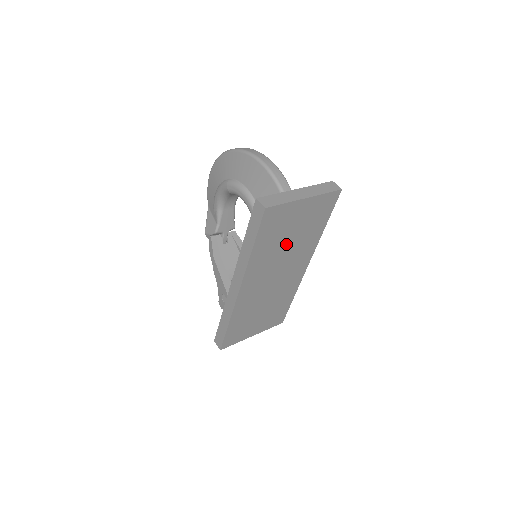
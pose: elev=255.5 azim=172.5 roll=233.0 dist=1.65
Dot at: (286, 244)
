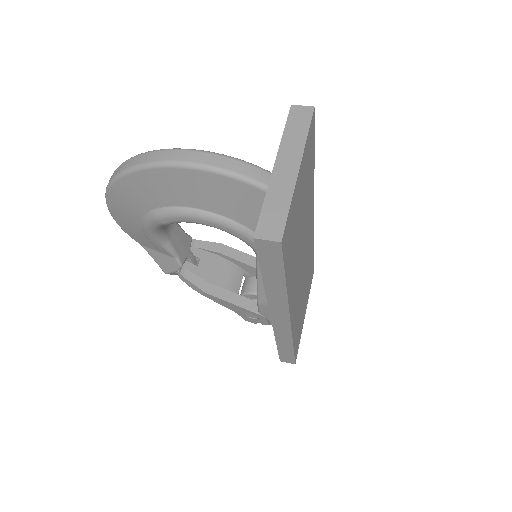
Dot at: (300, 230)
